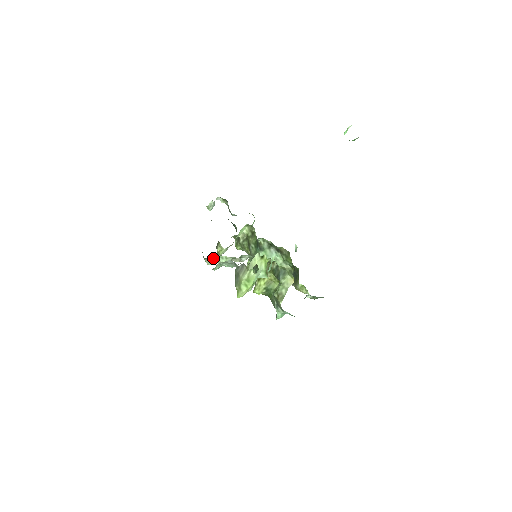
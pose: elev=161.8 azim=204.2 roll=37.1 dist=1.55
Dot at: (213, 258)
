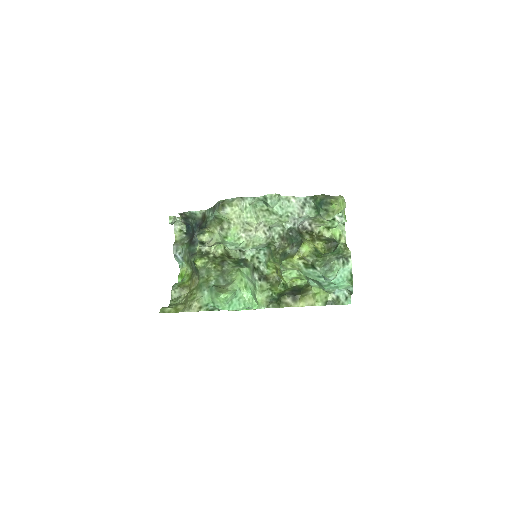
Dot at: (251, 203)
